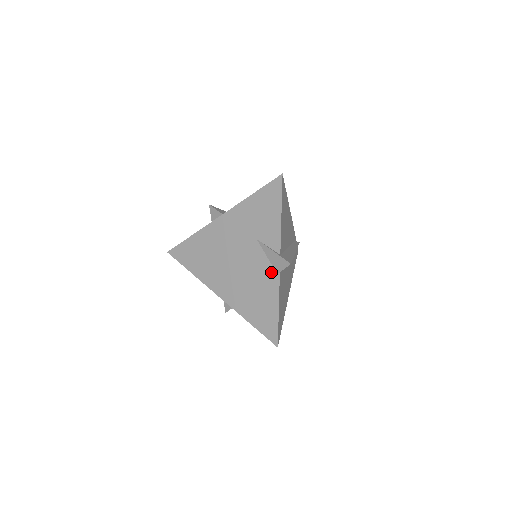
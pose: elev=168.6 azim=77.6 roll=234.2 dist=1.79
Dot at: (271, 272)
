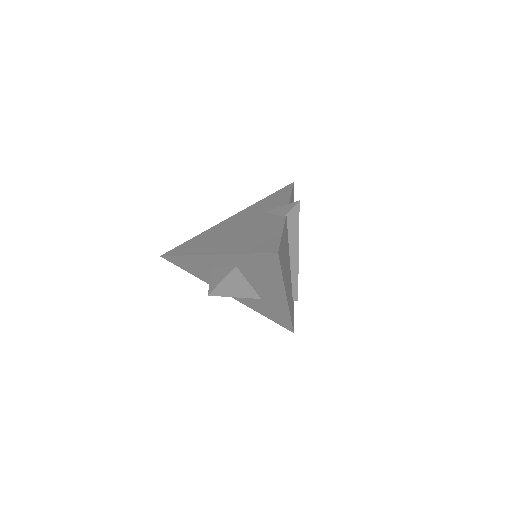
Dot at: (277, 219)
